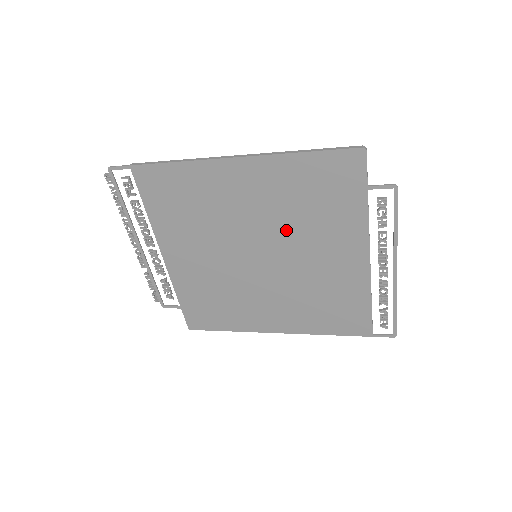
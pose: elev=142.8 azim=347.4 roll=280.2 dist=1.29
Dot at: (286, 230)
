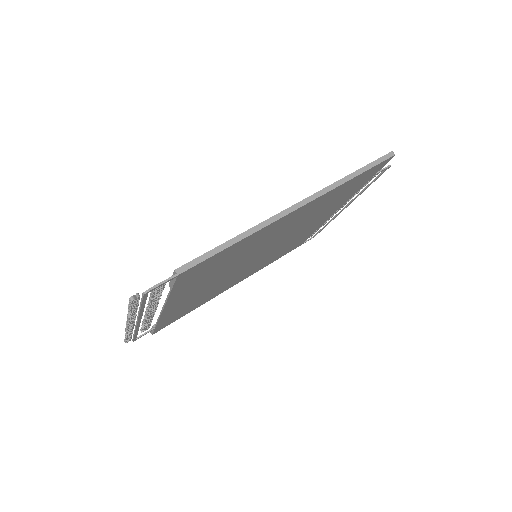
Dot at: (296, 228)
